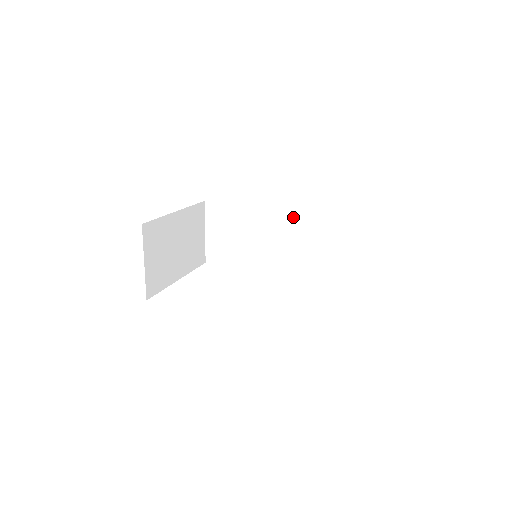
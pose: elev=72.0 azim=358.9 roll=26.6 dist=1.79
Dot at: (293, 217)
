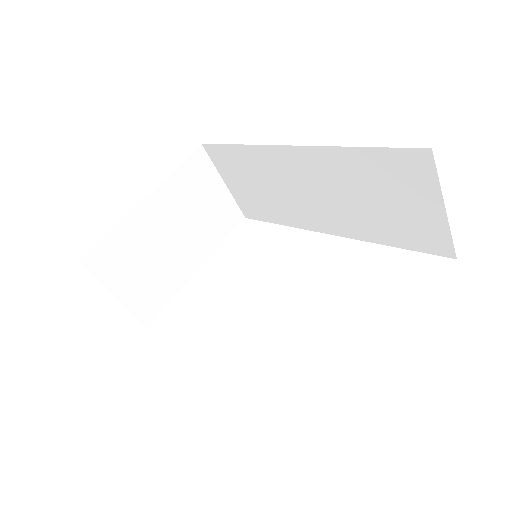
Dot at: (317, 158)
